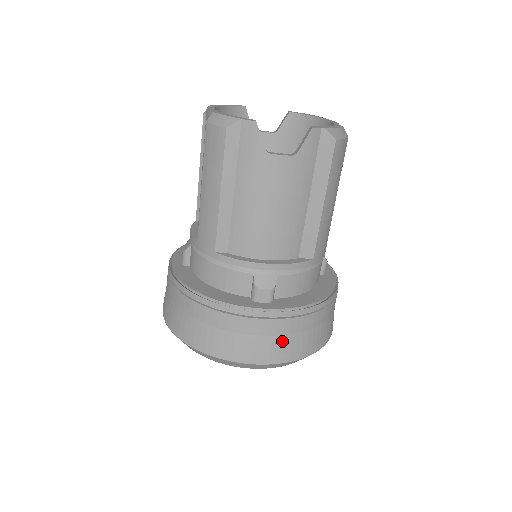
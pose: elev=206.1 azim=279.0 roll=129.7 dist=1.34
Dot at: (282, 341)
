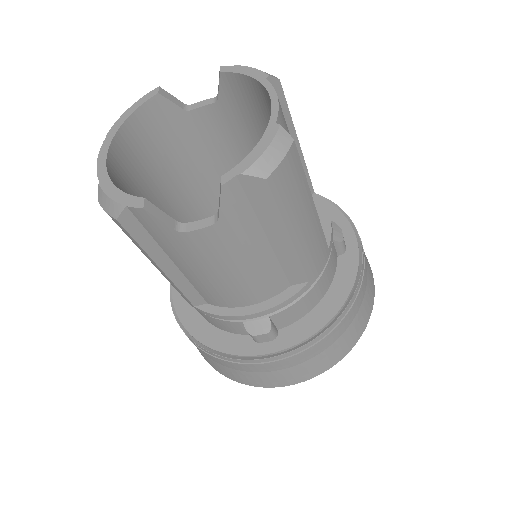
Dot at: (302, 367)
